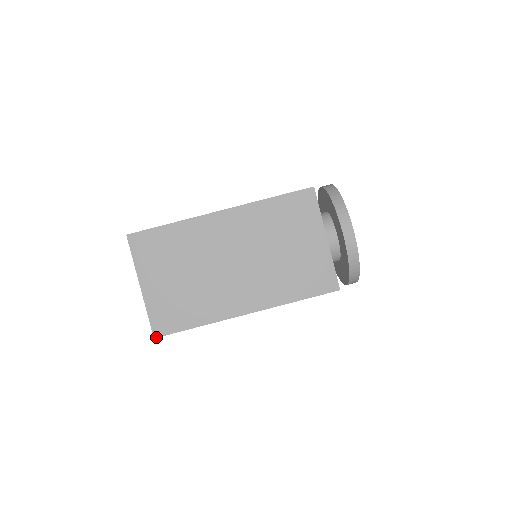
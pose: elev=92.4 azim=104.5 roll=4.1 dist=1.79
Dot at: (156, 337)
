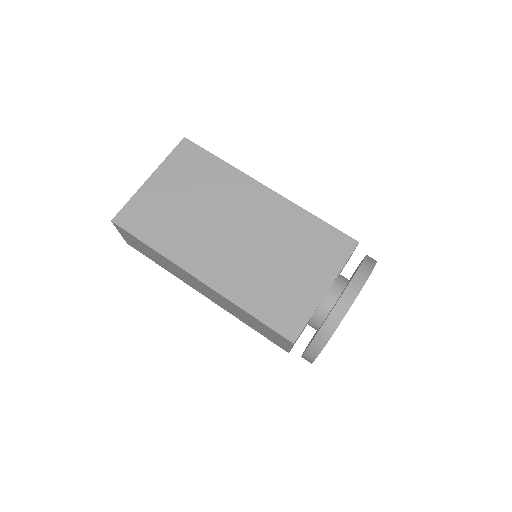
Dot at: (114, 222)
